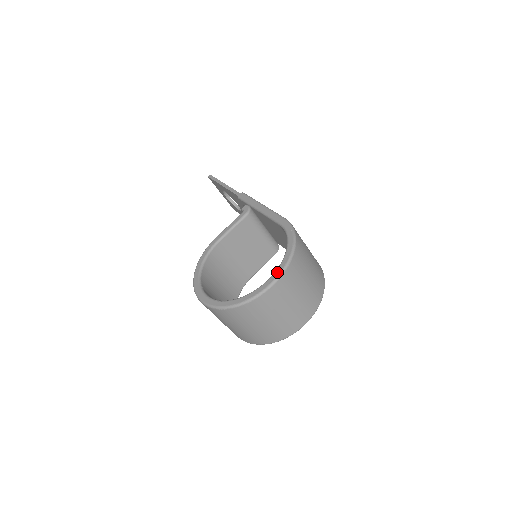
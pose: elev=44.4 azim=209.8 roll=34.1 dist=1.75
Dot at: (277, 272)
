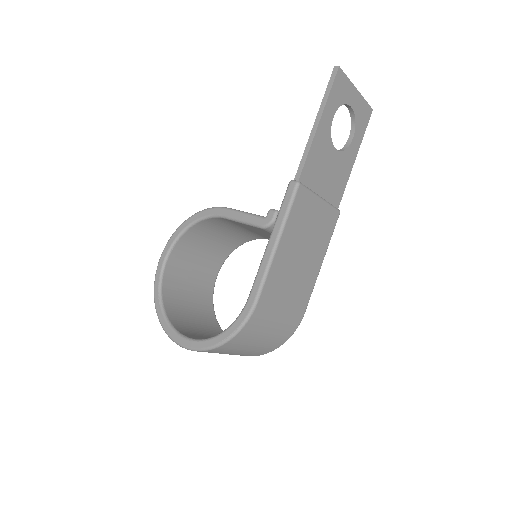
Dot at: (189, 344)
